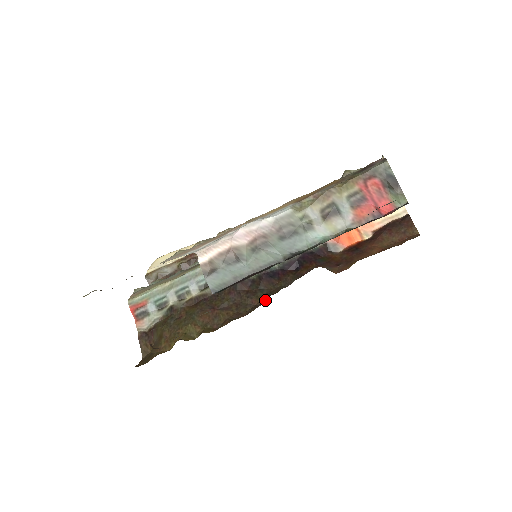
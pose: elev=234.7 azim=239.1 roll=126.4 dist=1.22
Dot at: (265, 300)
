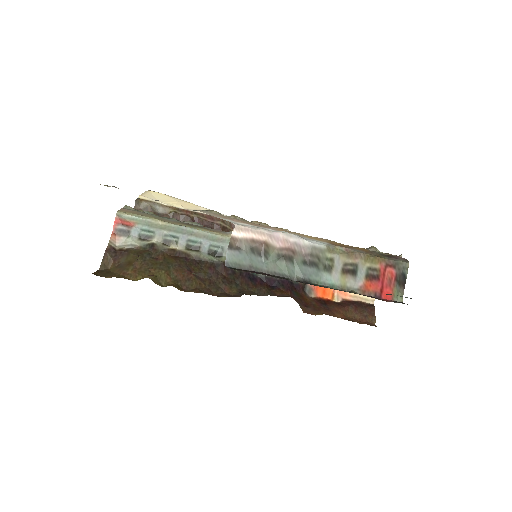
Dot at: (238, 295)
